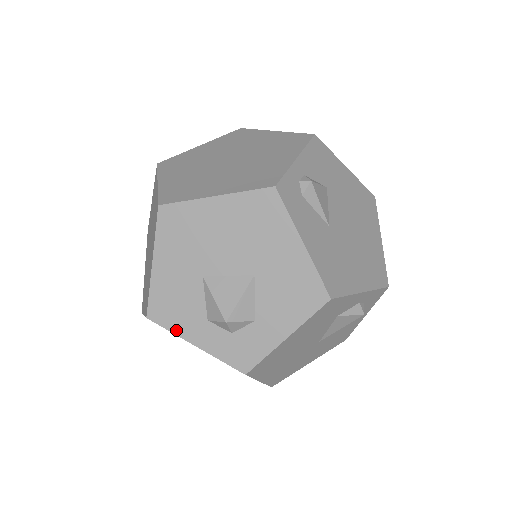
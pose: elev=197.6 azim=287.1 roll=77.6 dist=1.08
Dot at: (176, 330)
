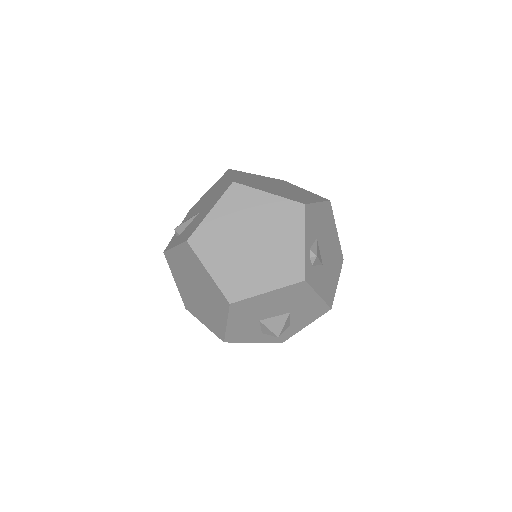
Dot at: (243, 341)
